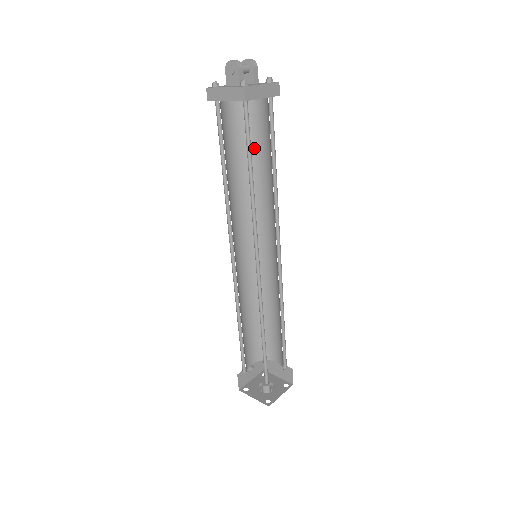
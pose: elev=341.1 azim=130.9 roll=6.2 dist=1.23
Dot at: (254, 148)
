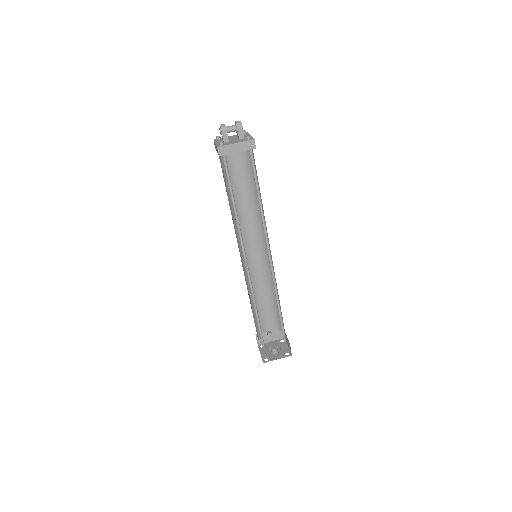
Dot at: occluded
